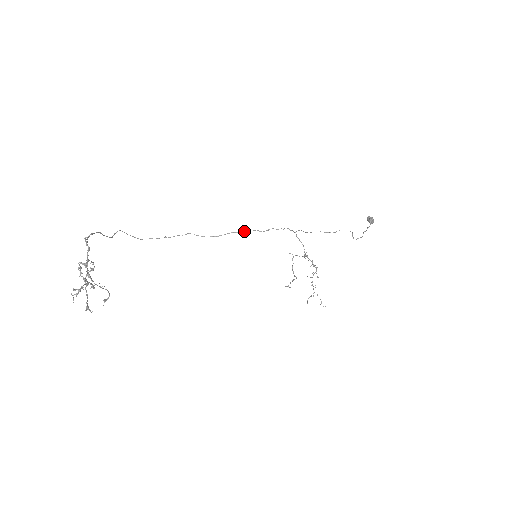
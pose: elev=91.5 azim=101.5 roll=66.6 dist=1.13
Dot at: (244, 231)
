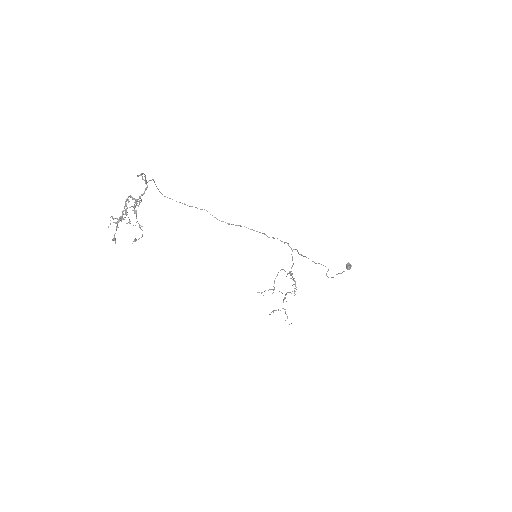
Dot at: occluded
